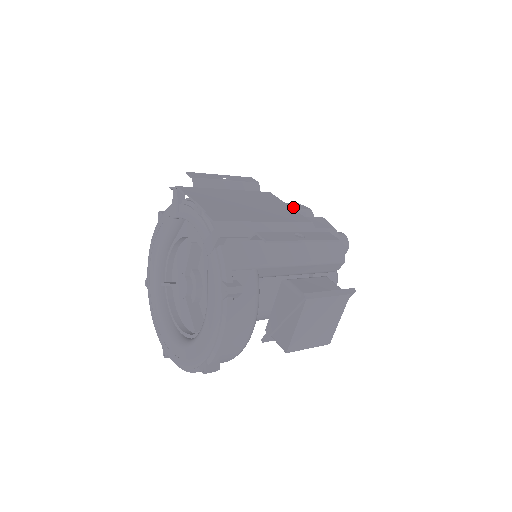
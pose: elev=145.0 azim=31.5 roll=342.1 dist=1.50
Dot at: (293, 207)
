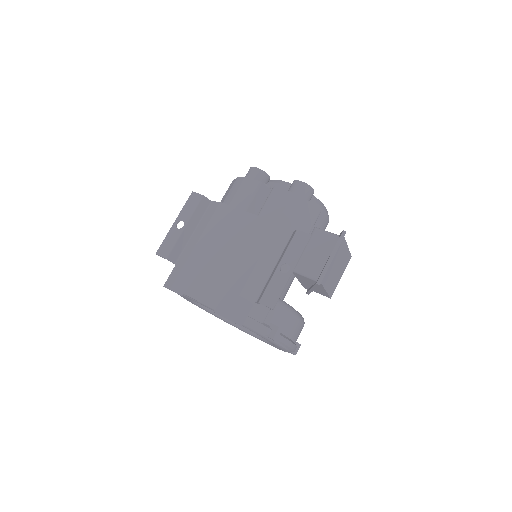
Dot at: (247, 198)
